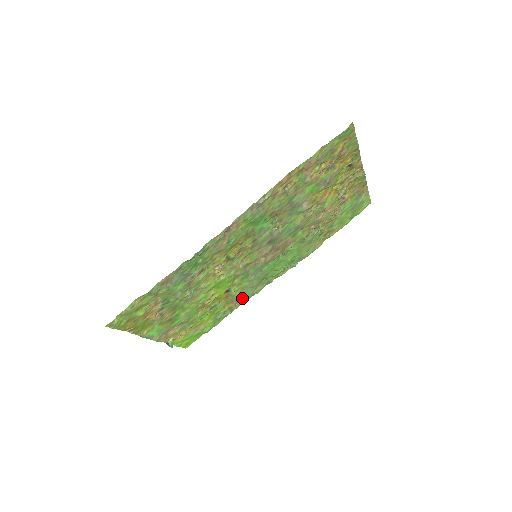
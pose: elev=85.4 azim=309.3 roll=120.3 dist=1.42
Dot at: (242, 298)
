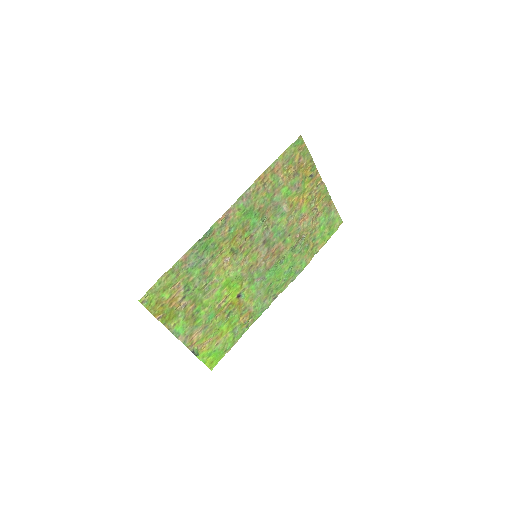
Dot at: (254, 311)
